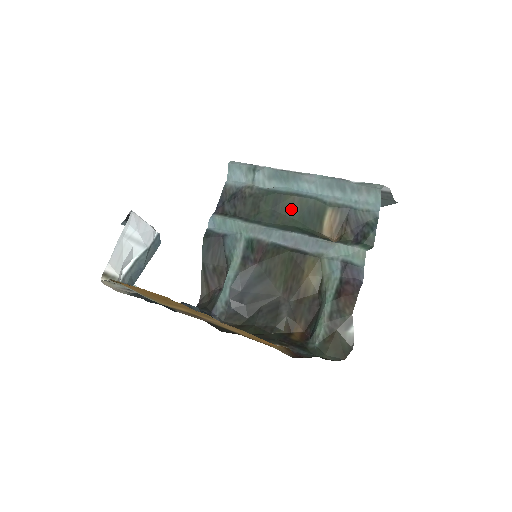
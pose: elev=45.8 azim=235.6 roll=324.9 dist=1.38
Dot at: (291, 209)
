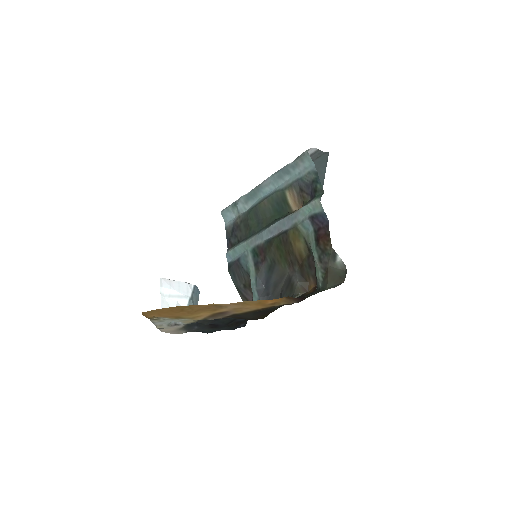
Dot at: (267, 211)
